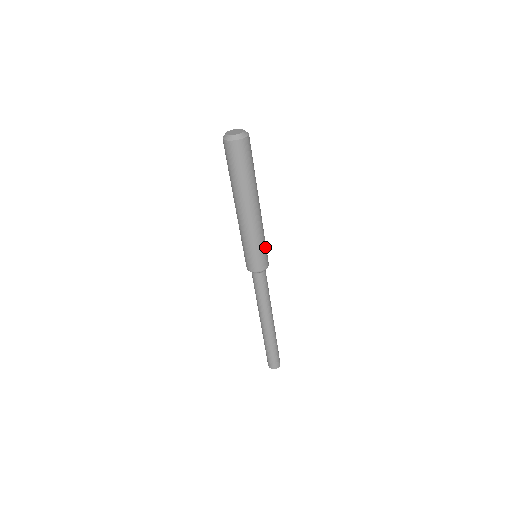
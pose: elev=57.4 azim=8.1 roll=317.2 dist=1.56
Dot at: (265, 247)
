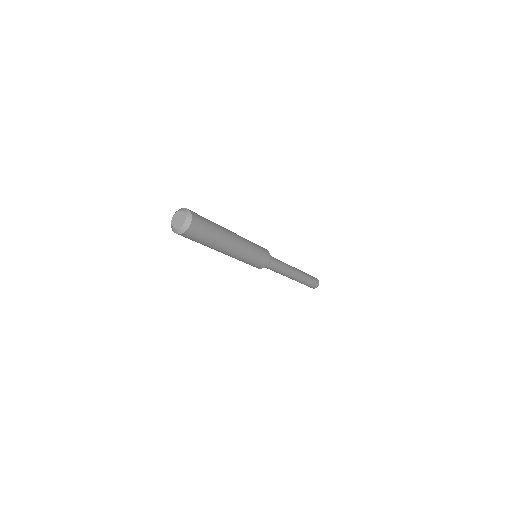
Dot at: (260, 251)
